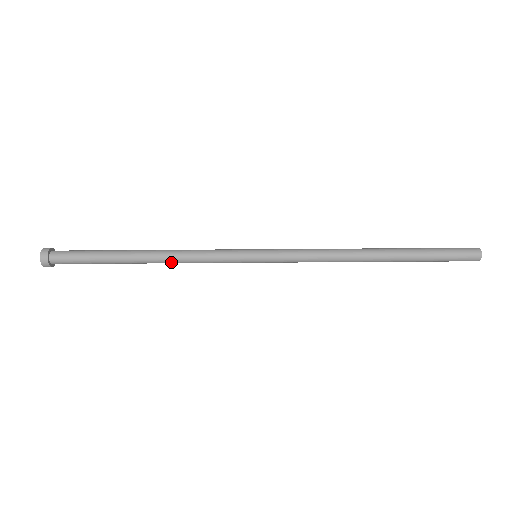
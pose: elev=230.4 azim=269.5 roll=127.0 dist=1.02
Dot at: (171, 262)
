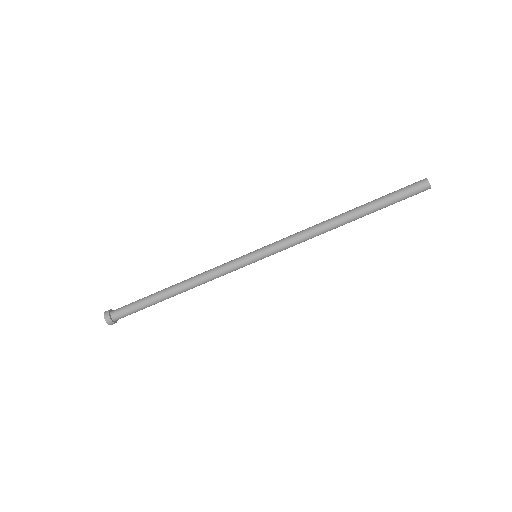
Dot at: (195, 284)
